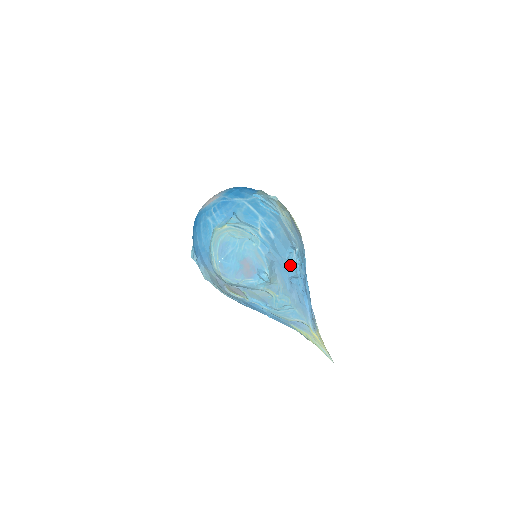
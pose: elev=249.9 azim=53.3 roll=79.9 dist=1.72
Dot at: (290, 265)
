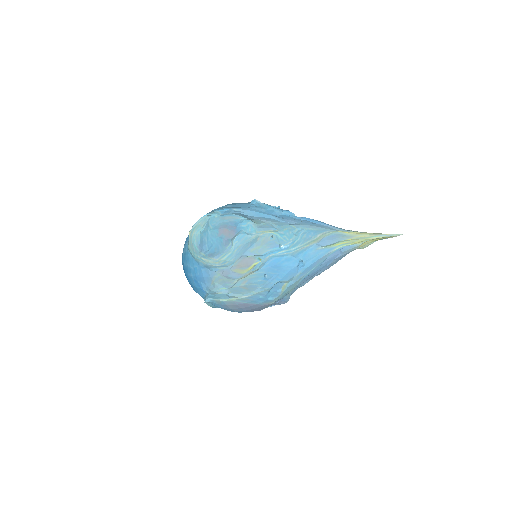
Dot at: (263, 208)
